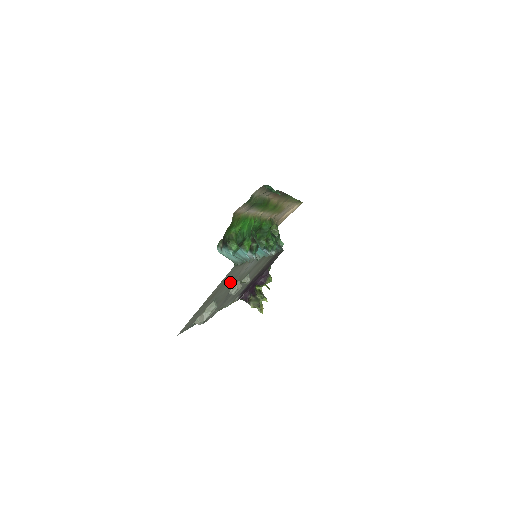
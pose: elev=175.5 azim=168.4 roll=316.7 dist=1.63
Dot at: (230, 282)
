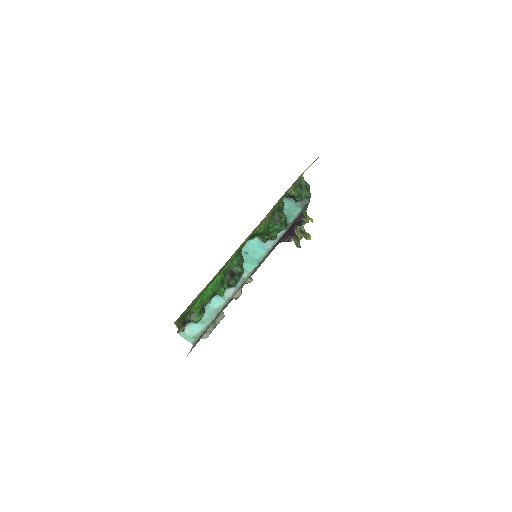
Dot at: occluded
